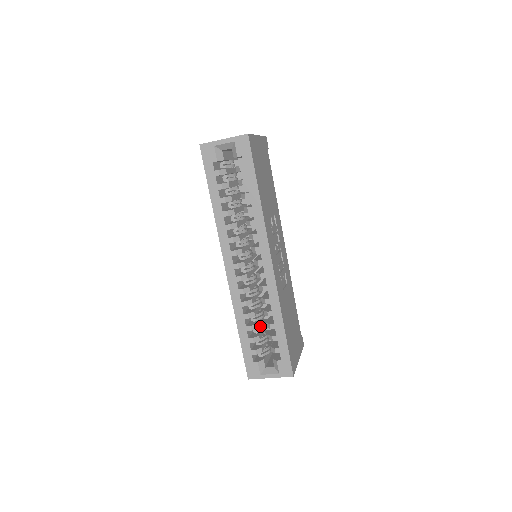
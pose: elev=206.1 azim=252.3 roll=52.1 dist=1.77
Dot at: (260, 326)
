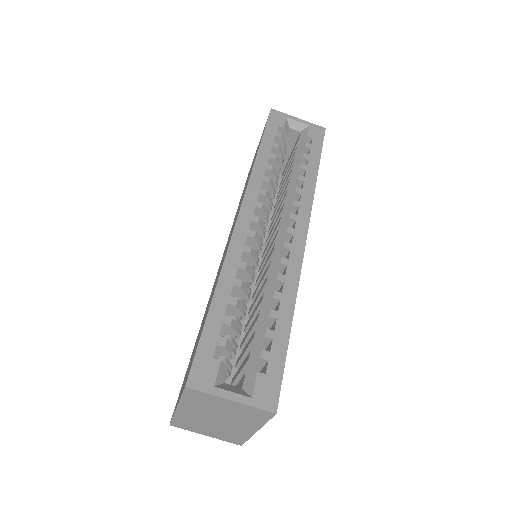
Dot at: (239, 321)
